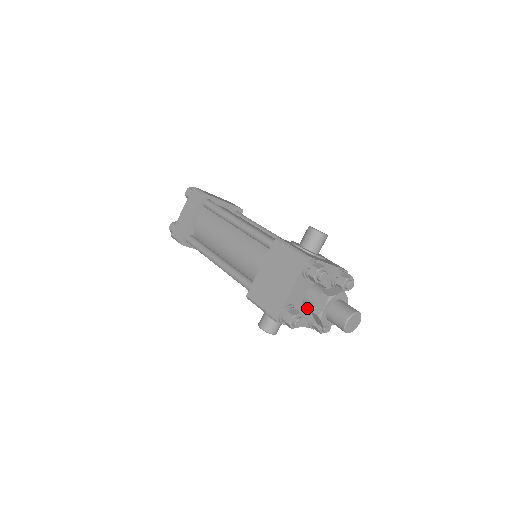
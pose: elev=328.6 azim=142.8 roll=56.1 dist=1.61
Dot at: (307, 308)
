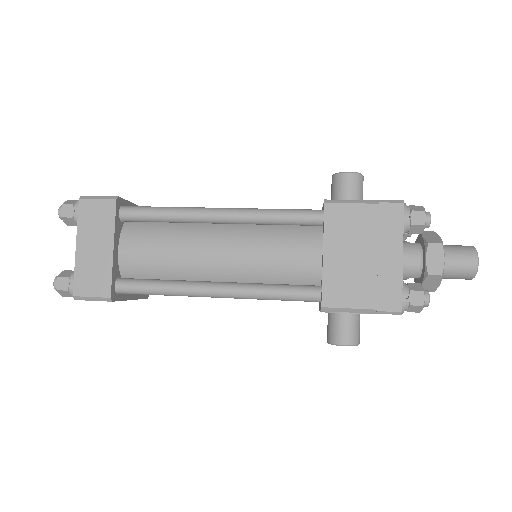
Dot at: occluded
